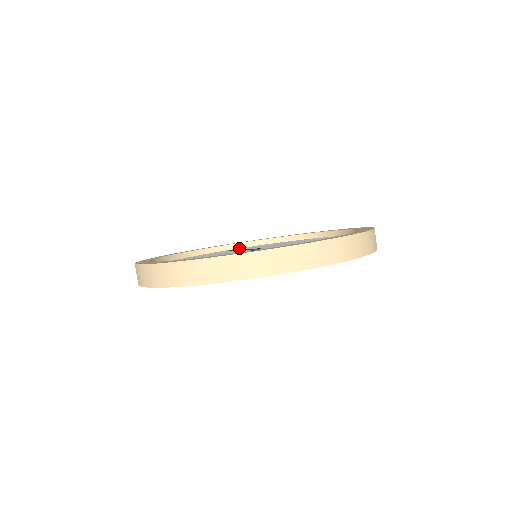
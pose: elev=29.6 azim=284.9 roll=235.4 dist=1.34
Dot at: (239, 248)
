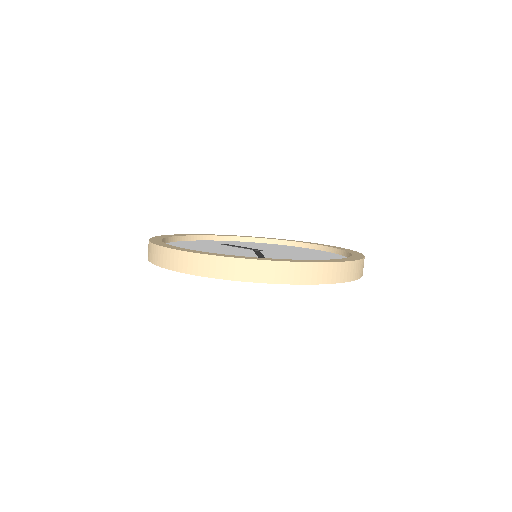
Dot at: (219, 240)
